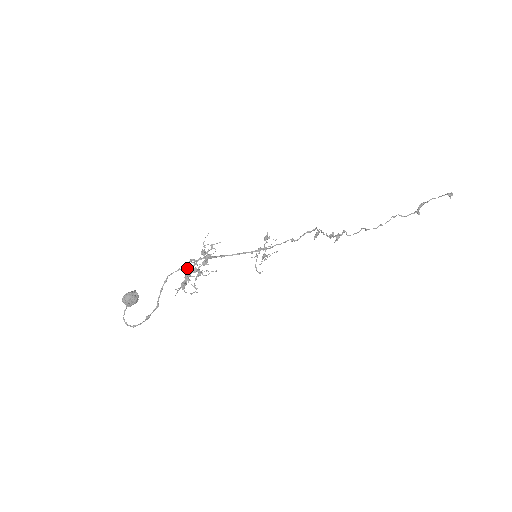
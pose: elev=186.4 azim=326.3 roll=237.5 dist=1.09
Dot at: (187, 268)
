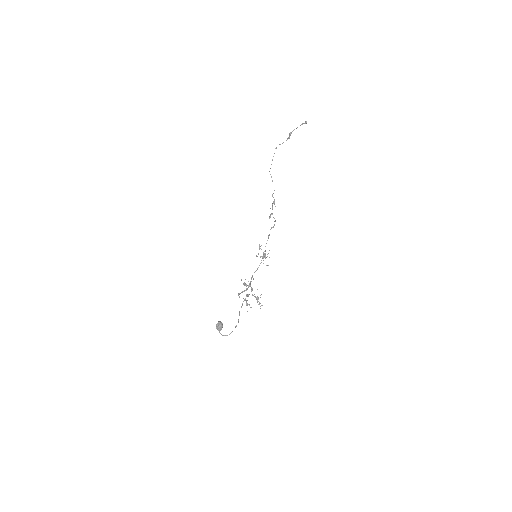
Dot at: (245, 298)
